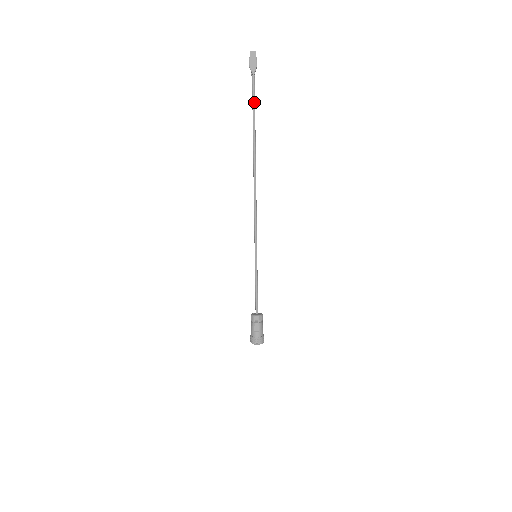
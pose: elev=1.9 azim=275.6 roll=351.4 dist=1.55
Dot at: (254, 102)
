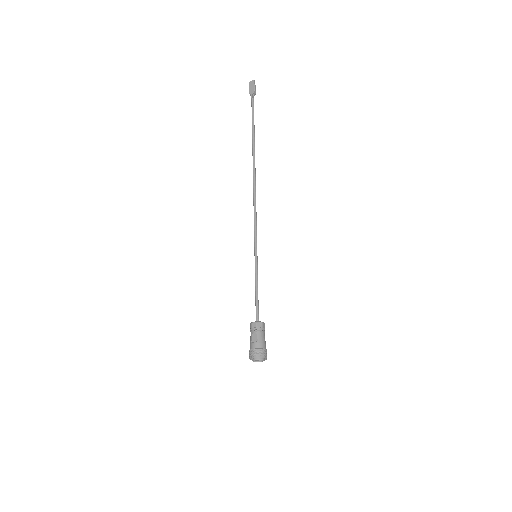
Dot at: (253, 117)
